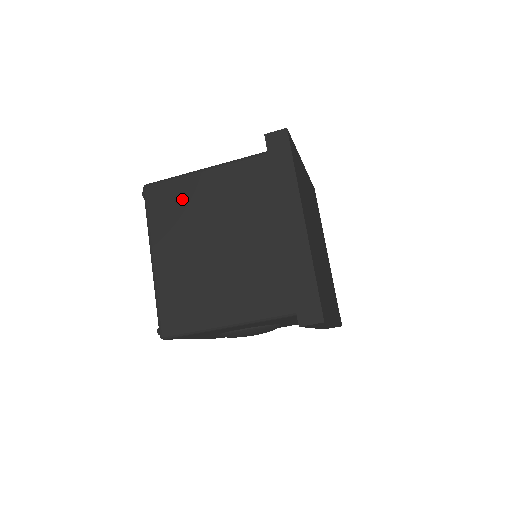
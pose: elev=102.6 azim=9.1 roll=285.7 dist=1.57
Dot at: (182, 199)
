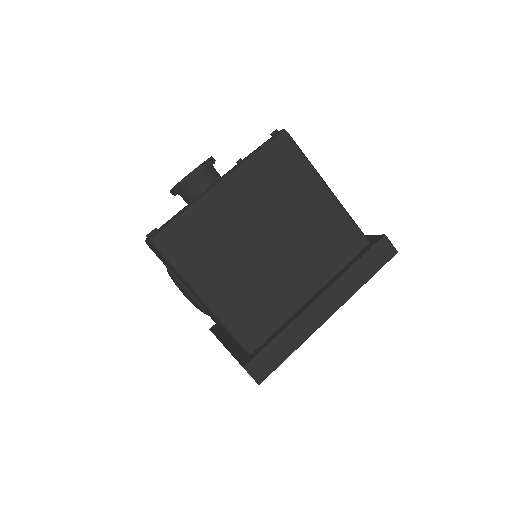
Dot at: (292, 181)
